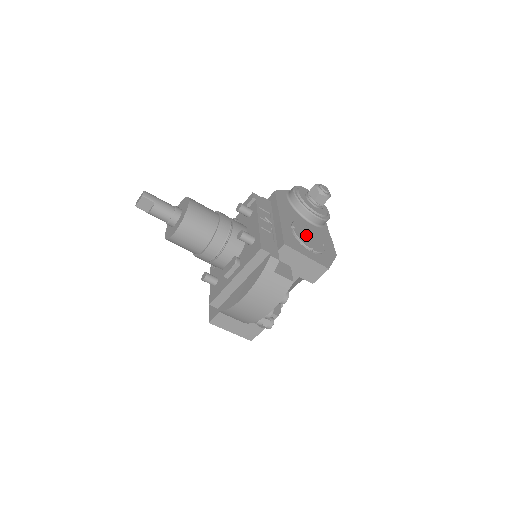
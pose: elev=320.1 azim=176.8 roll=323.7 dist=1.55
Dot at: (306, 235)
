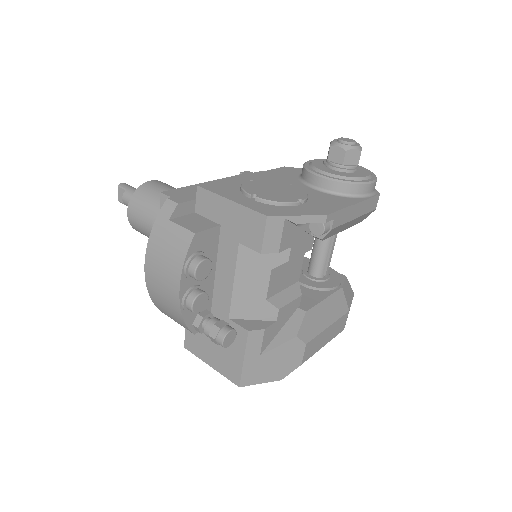
Dot at: (268, 188)
